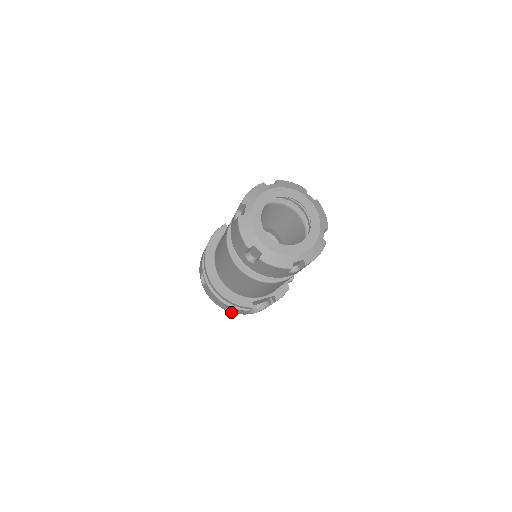
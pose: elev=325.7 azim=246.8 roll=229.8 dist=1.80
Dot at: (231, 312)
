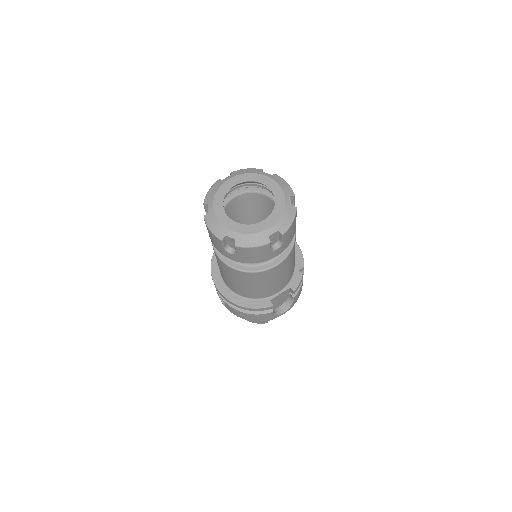
Dot at: occluded
